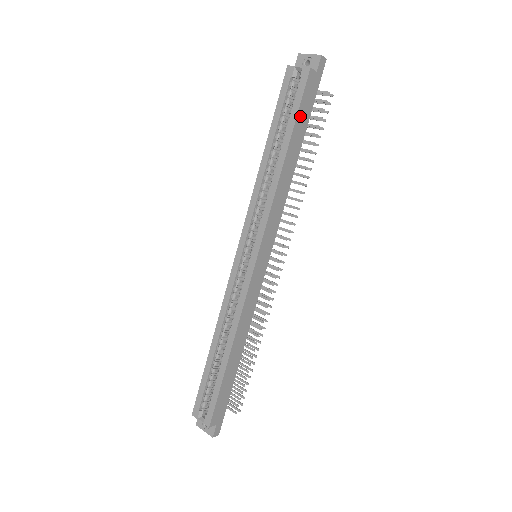
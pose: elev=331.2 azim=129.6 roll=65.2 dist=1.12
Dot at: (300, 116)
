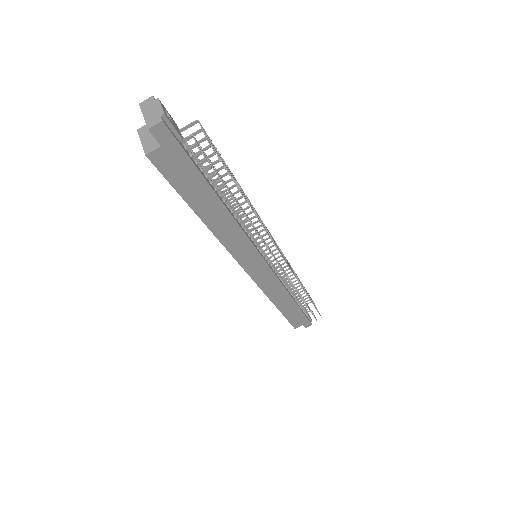
Dot at: (184, 189)
